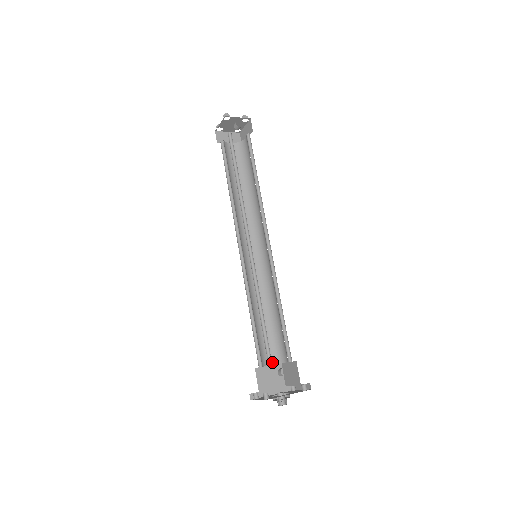
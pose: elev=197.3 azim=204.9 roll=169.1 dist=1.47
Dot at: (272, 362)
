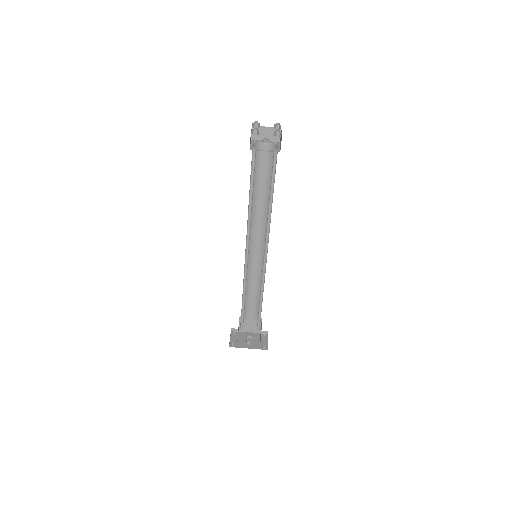
Dot at: (253, 317)
